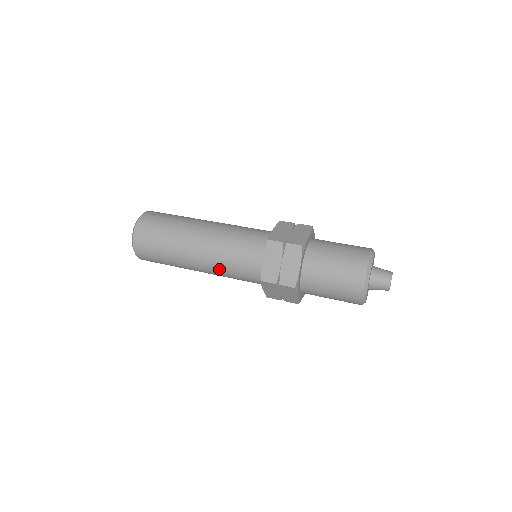
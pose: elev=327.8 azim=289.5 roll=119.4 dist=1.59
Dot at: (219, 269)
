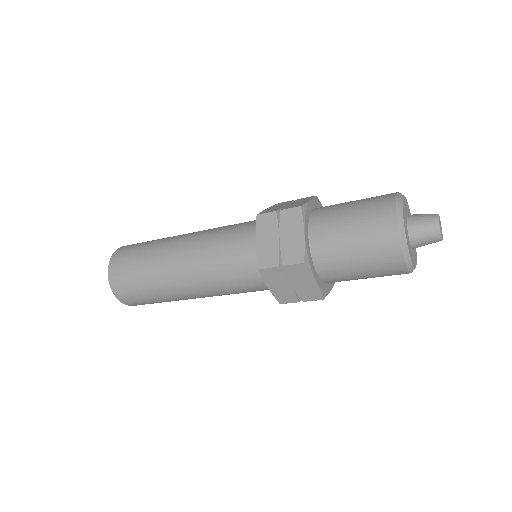
Dot at: (205, 244)
